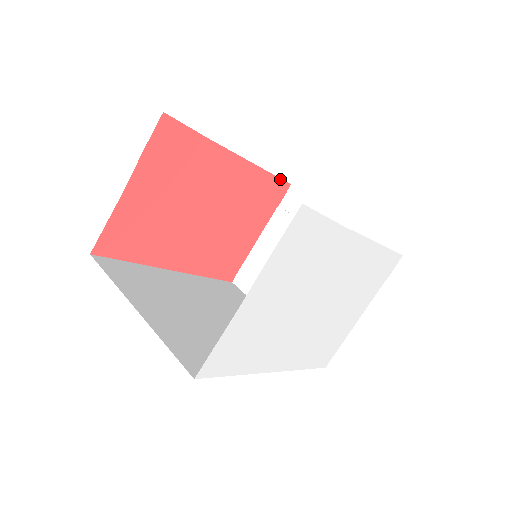
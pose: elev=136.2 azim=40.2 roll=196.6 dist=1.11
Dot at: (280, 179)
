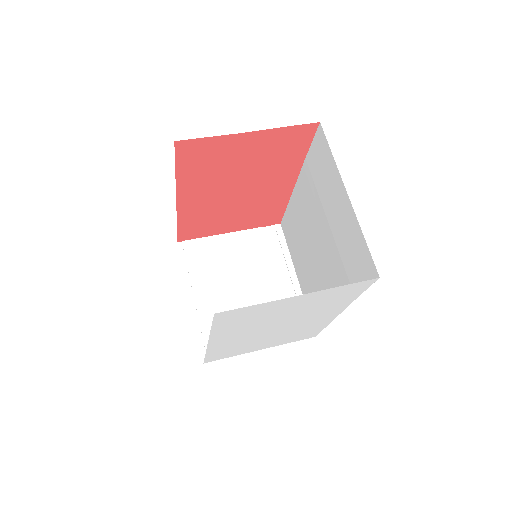
Dot at: (283, 215)
